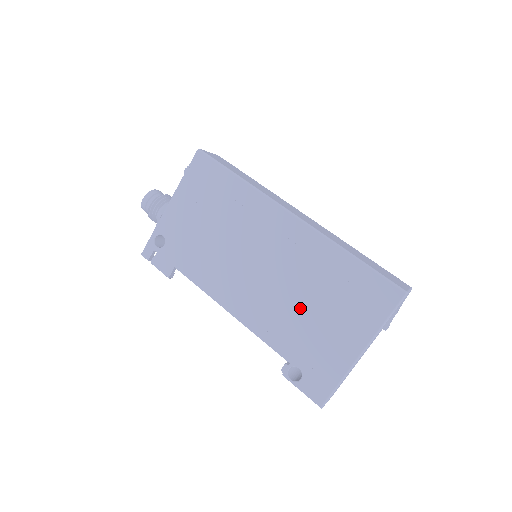
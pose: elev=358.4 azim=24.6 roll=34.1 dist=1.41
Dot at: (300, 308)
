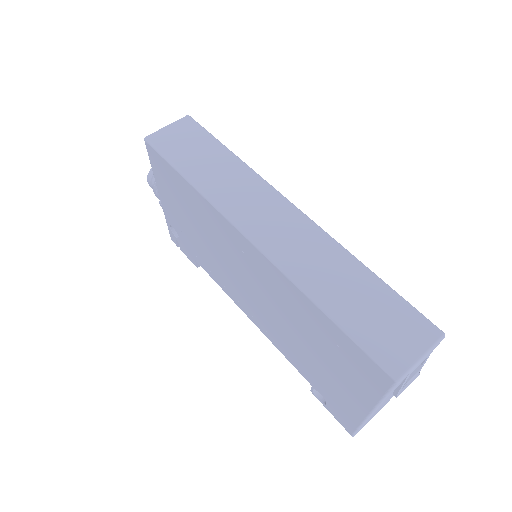
Dot at: (298, 342)
